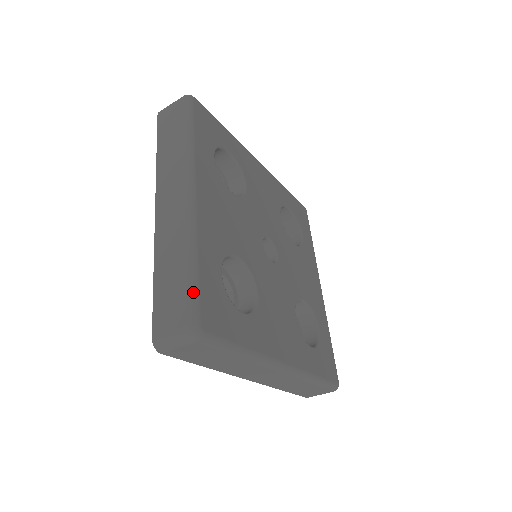
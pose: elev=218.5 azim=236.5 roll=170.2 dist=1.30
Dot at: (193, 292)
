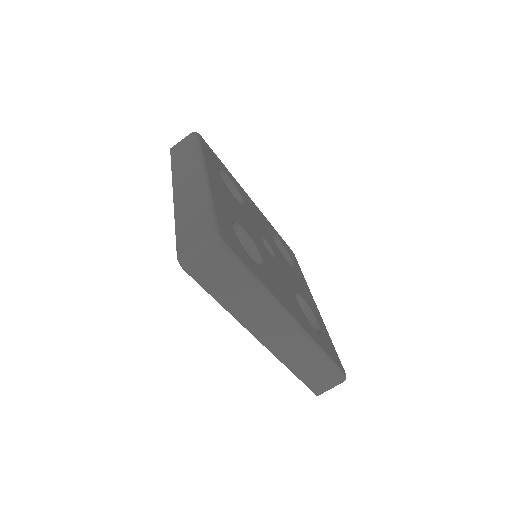
Dot at: (212, 218)
